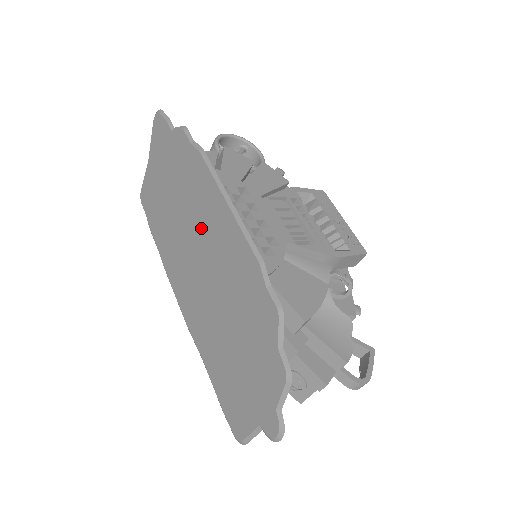
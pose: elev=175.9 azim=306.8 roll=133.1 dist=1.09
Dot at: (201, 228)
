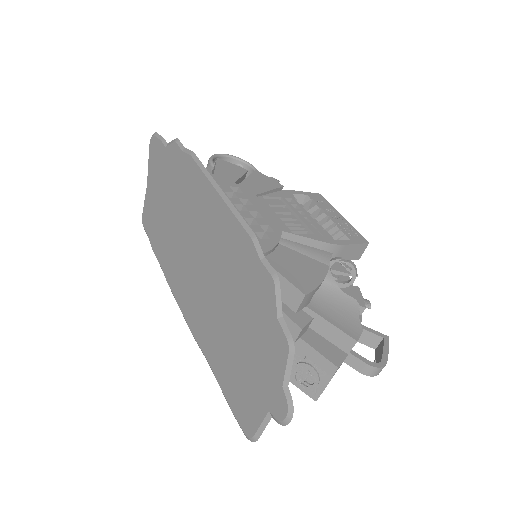
Dot at: (197, 227)
